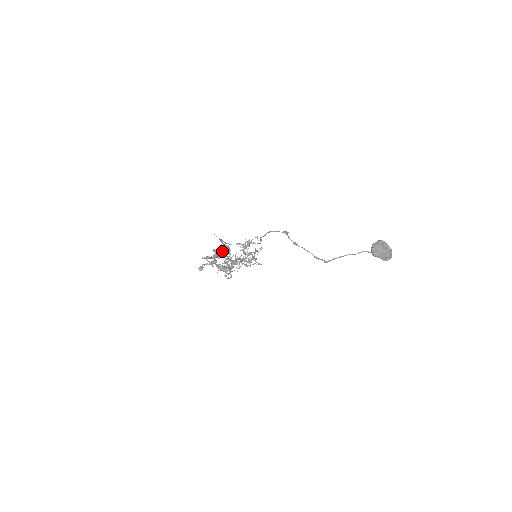
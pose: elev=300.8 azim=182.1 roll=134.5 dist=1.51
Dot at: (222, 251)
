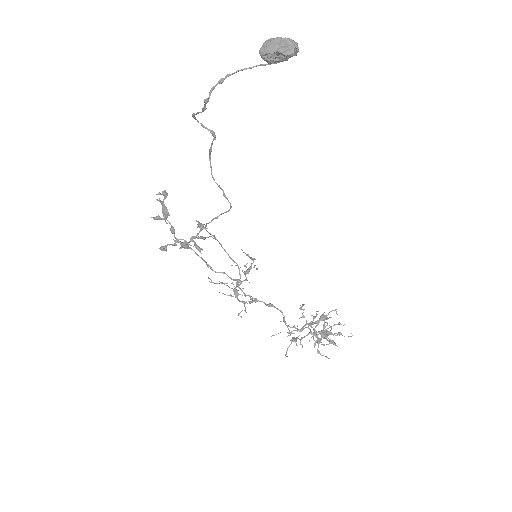
Dot at: occluded
